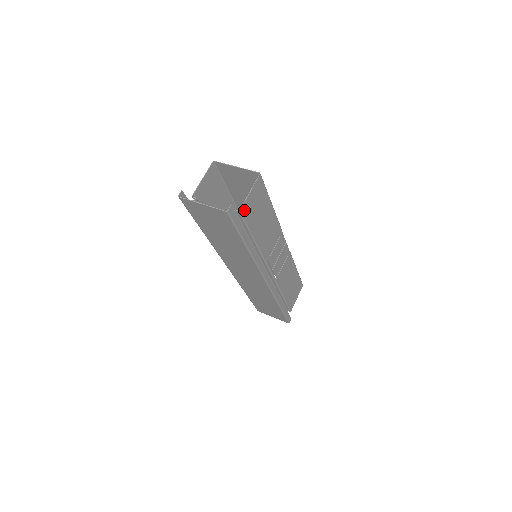
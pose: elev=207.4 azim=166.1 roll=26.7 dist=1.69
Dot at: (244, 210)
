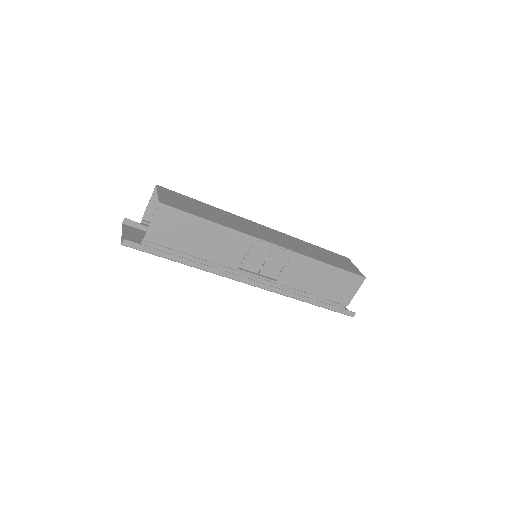
Dot at: (152, 237)
